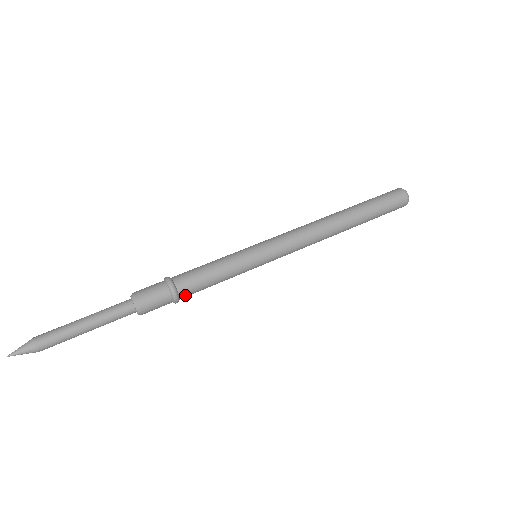
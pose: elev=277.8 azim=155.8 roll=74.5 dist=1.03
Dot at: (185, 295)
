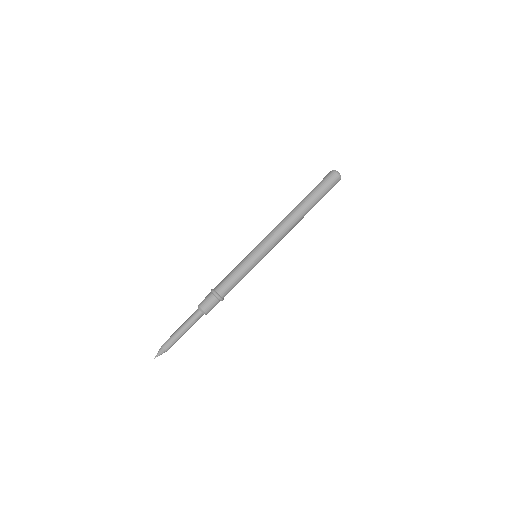
Dot at: (222, 292)
